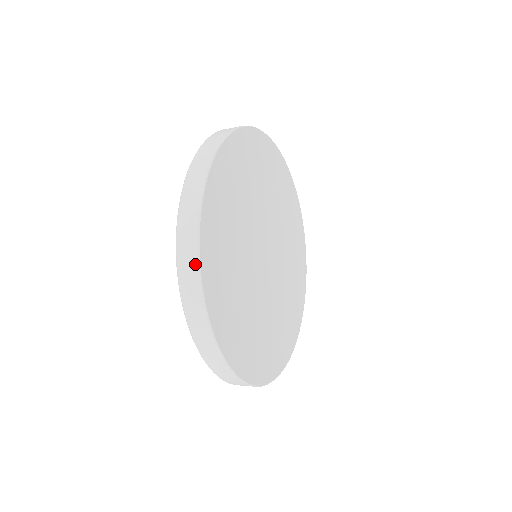
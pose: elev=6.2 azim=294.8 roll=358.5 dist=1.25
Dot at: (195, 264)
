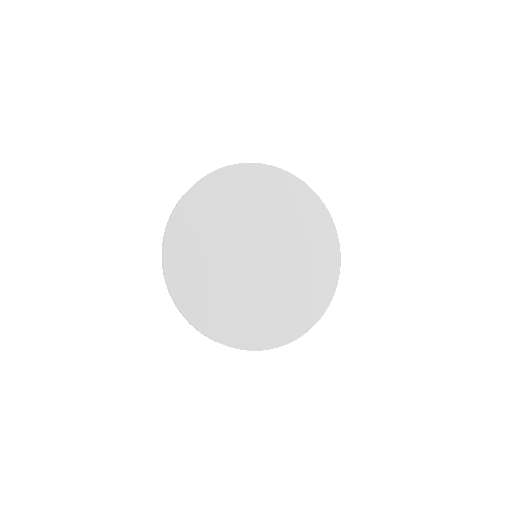
Dot at: (190, 188)
